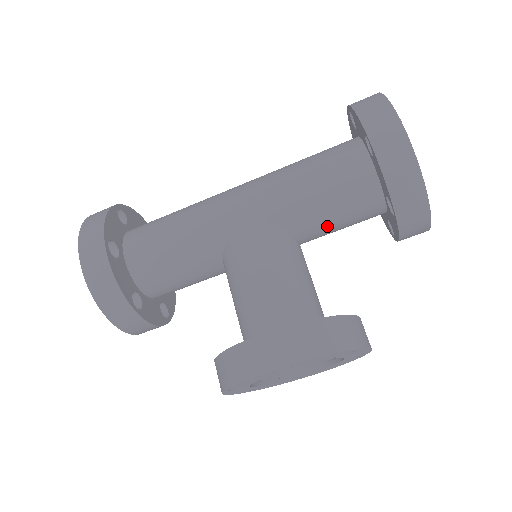
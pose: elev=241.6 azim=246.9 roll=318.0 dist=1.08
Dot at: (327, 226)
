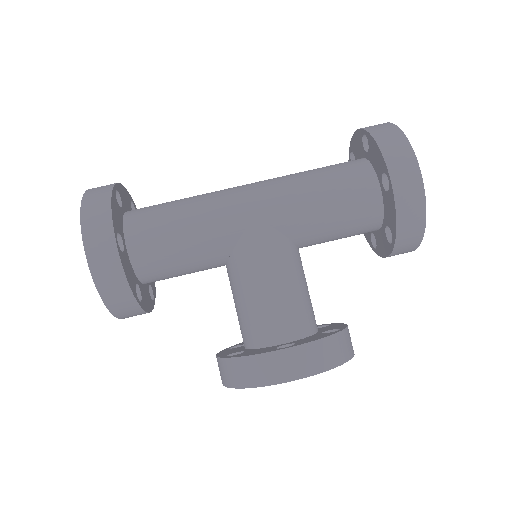
Dot at: (328, 239)
